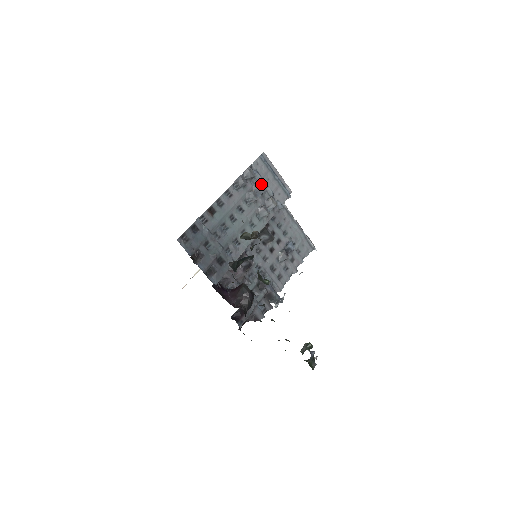
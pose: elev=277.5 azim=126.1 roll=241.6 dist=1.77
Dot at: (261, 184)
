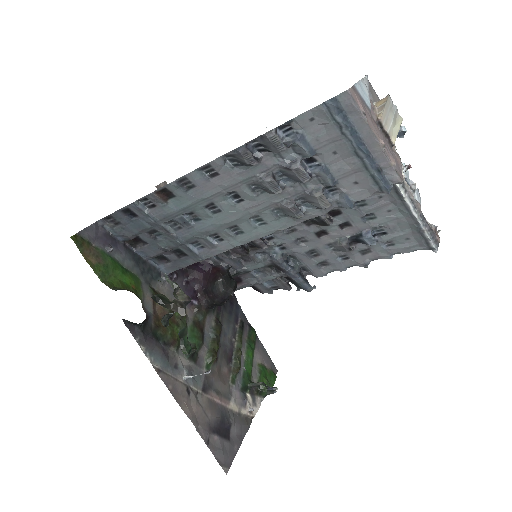
Dot at: (298, 168)
